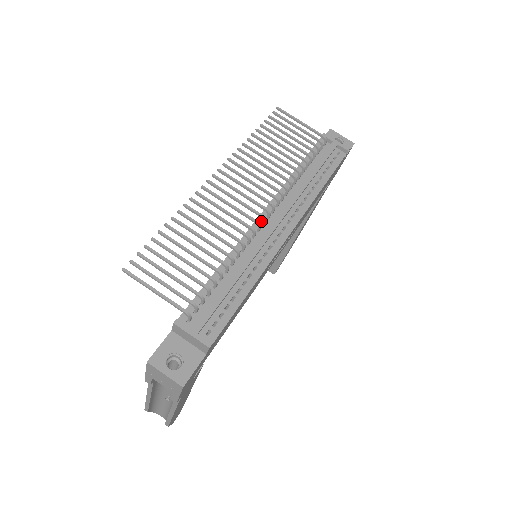
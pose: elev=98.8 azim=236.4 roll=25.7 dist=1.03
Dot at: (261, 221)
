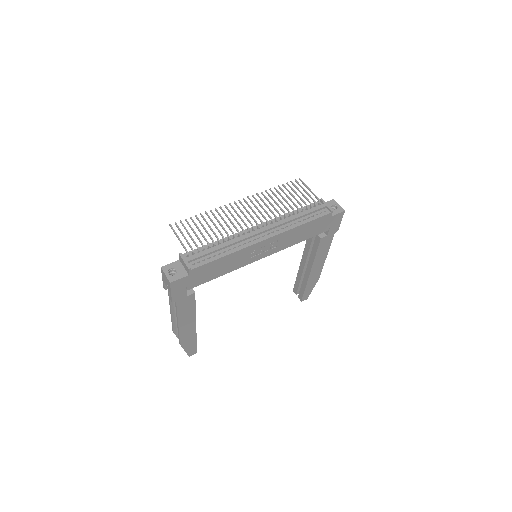
Dot at: (253, 229)
